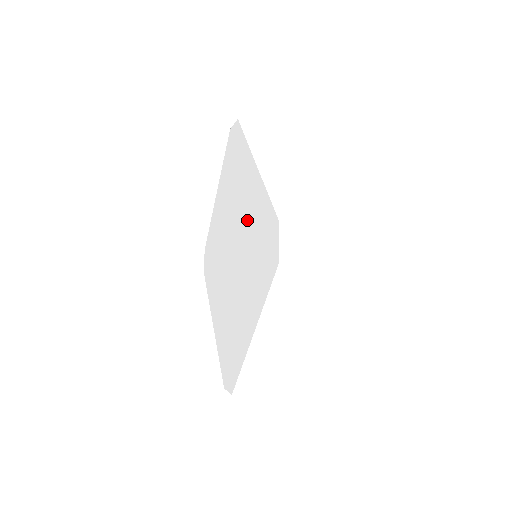
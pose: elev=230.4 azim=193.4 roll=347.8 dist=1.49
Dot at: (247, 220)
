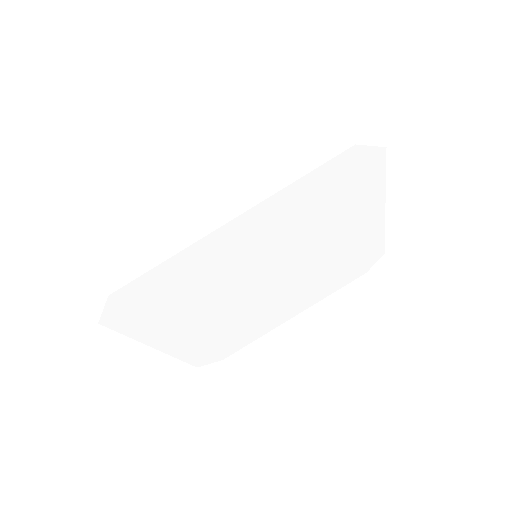
Dot at: occluded
